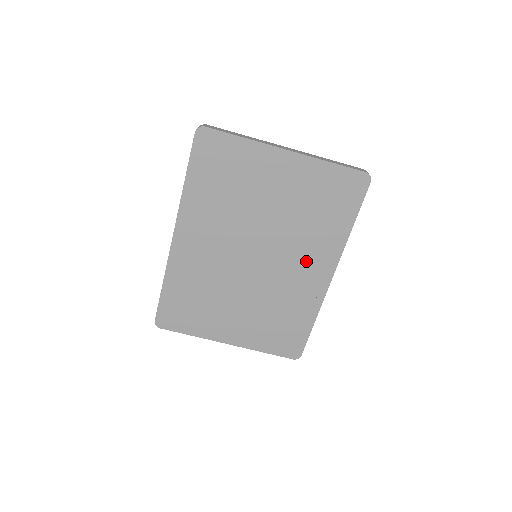
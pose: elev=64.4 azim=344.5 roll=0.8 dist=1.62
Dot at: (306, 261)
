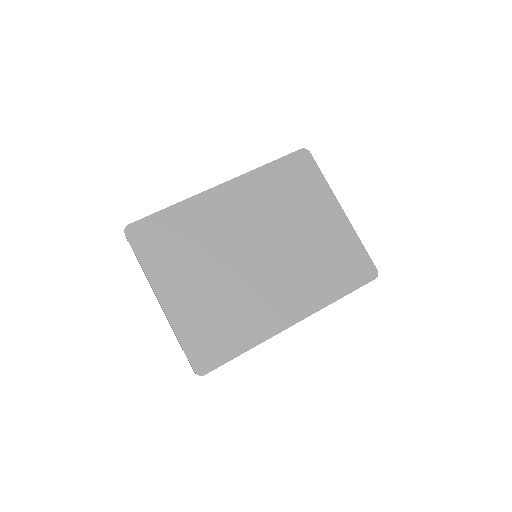
Dot at: (288, 292)
